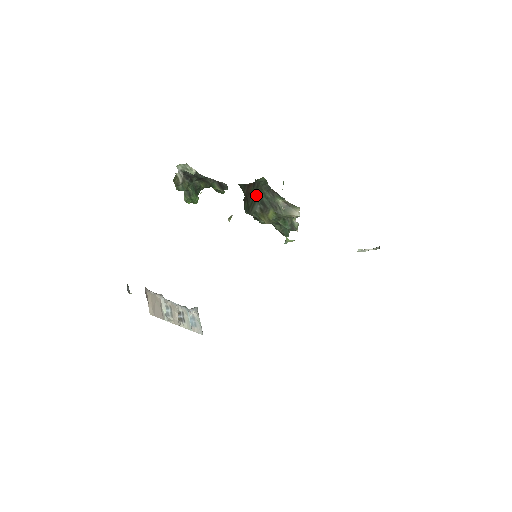
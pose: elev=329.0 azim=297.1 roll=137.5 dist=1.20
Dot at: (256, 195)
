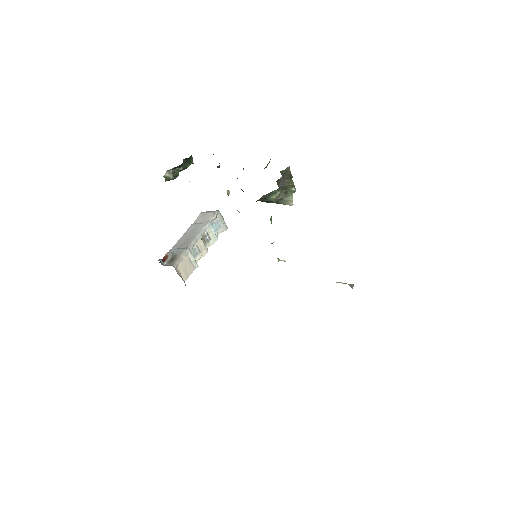
Dot at: occluded
